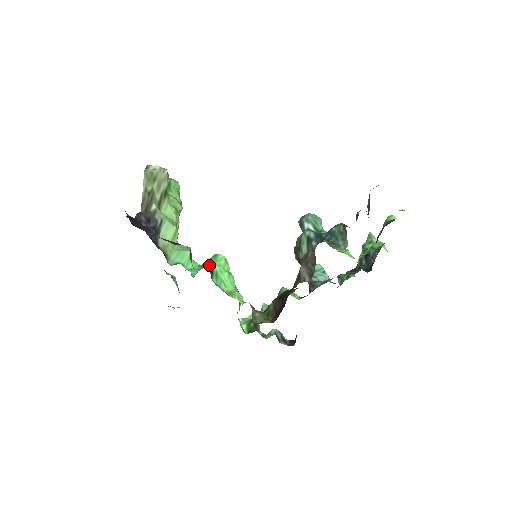
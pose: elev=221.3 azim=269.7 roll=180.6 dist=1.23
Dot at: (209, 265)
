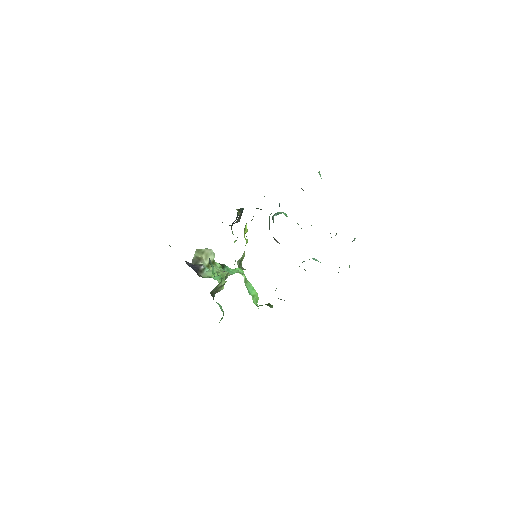
Dot at: (222, 264)
